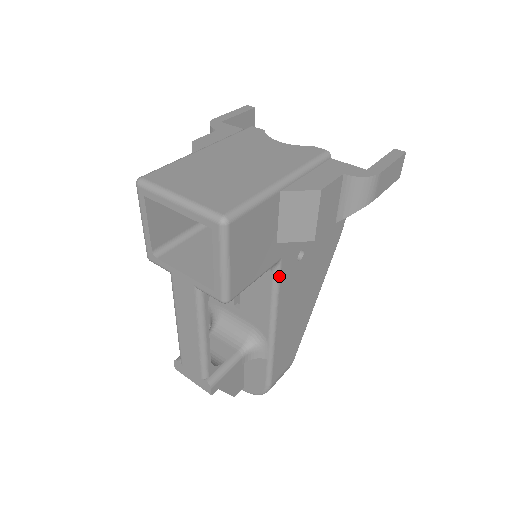
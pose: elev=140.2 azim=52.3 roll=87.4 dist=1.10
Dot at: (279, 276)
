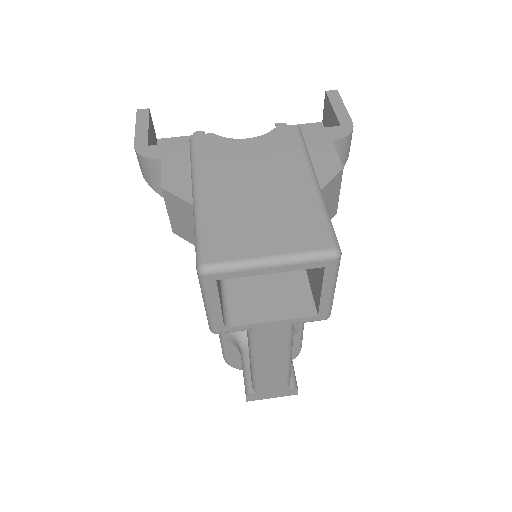
Dot at: occluded
